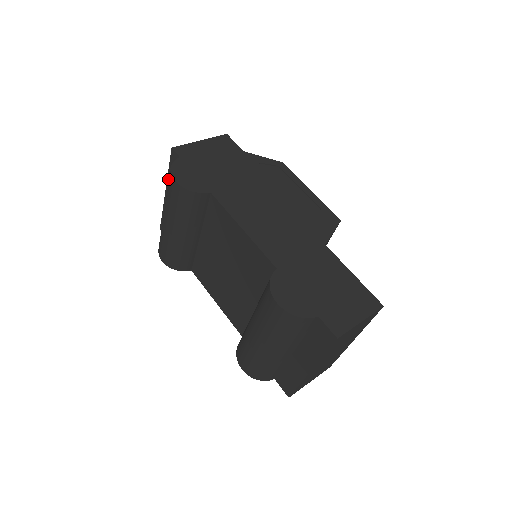
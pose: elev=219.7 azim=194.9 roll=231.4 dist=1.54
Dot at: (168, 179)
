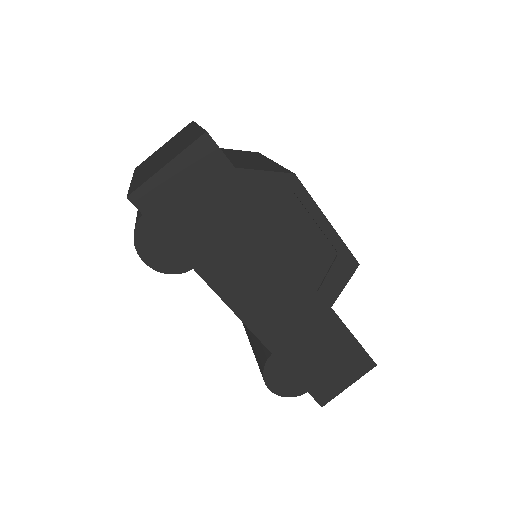
Dot at: occluded
